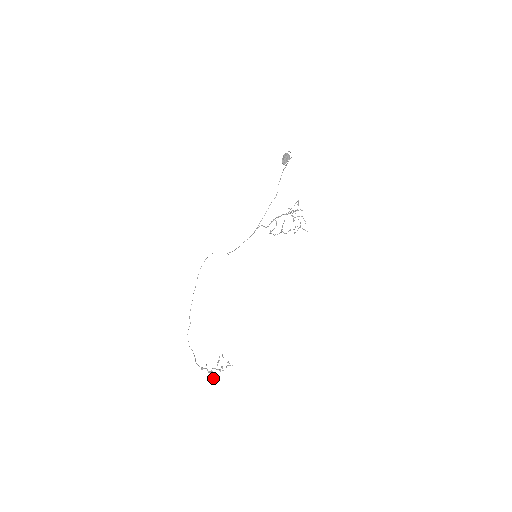
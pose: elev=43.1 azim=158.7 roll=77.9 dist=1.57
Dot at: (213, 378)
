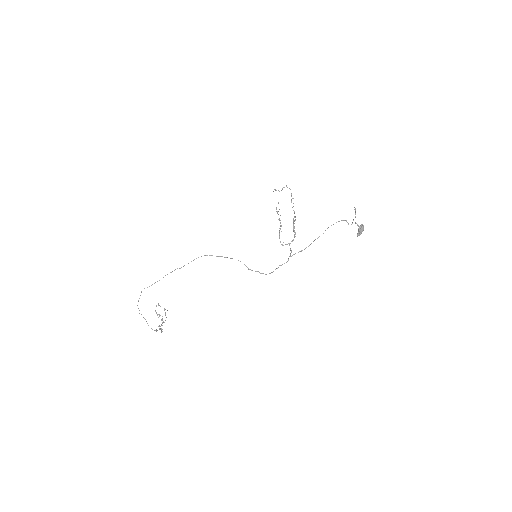
Dot at: occluded
